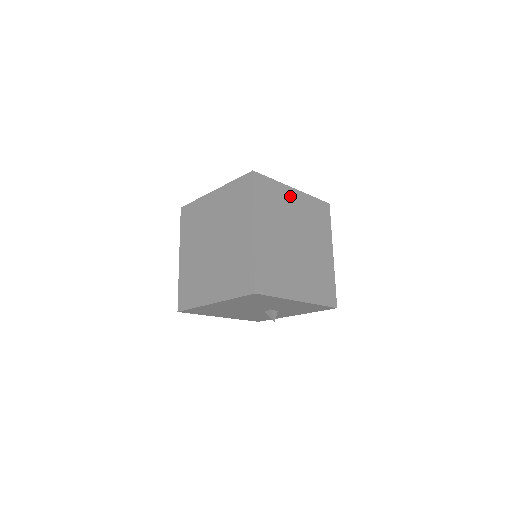
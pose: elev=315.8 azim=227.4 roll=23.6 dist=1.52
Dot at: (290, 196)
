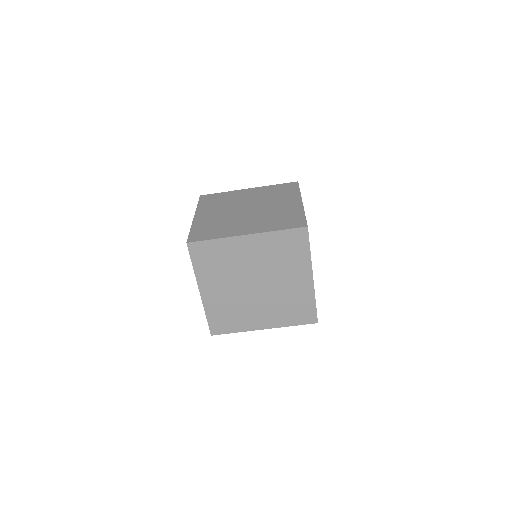
Dot at: occluded
